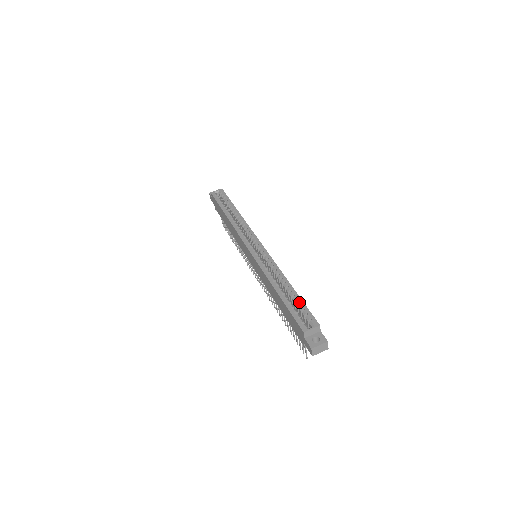
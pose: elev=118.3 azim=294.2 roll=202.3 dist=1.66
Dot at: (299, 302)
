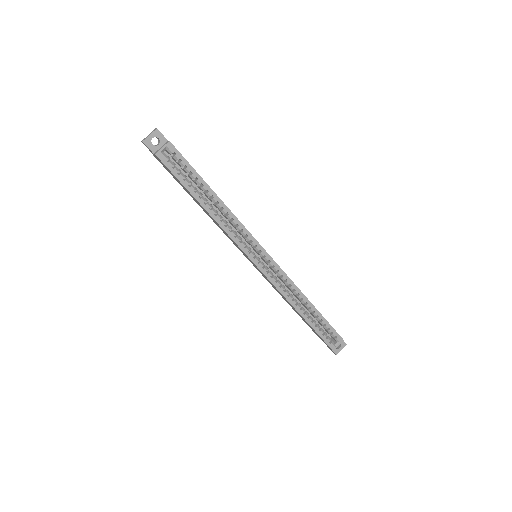
Dot at: (324, 323)
